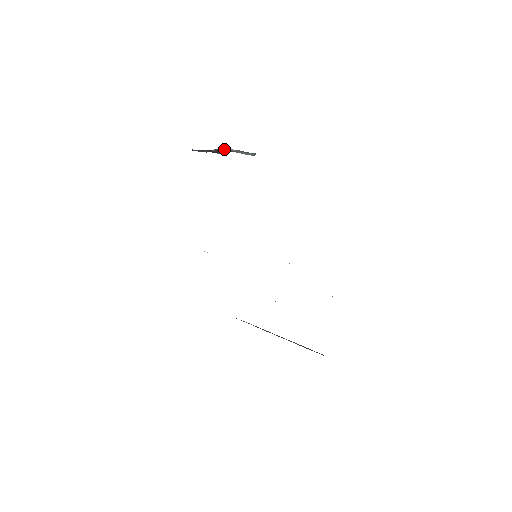
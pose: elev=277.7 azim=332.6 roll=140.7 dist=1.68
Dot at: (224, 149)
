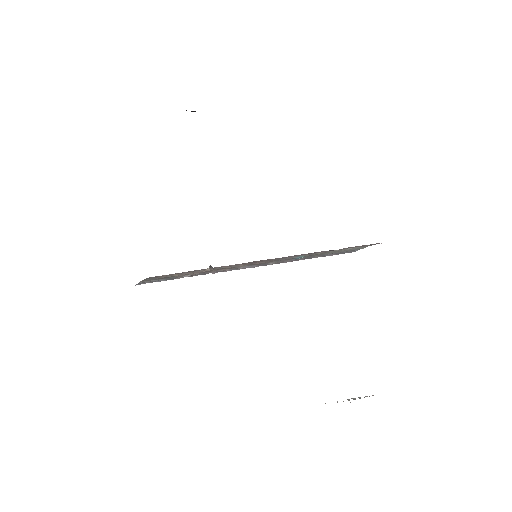
Dot at: occluded
